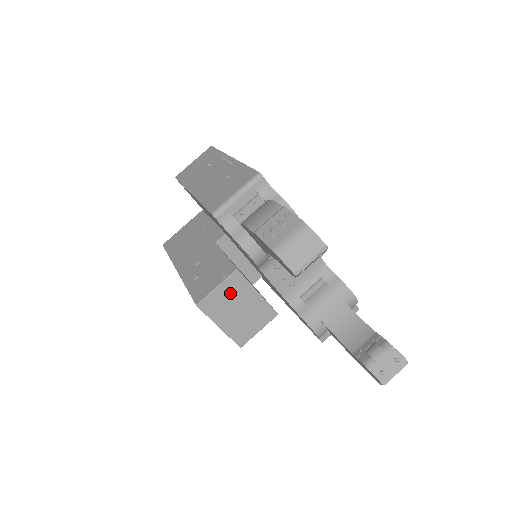
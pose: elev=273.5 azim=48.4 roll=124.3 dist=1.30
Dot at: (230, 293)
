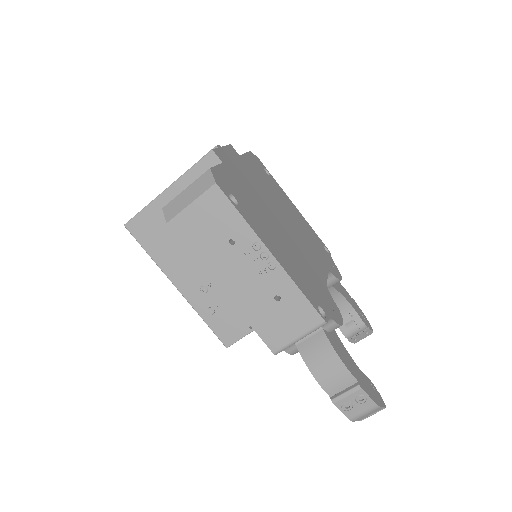
Dot at: occluded
